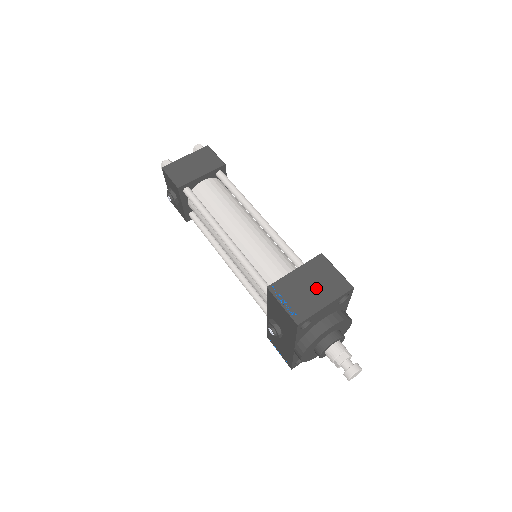
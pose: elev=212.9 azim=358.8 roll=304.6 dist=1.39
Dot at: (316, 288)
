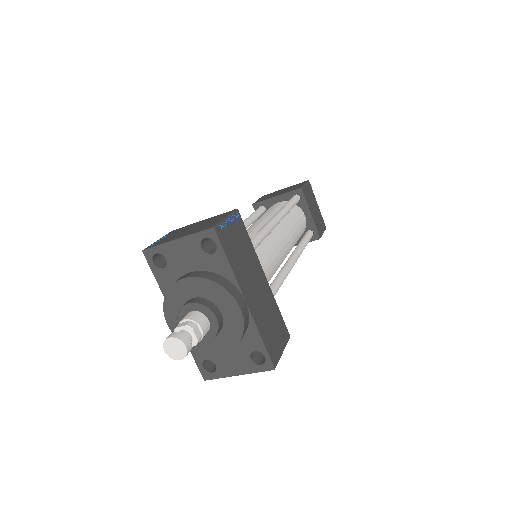
Dot at: (192, 229)
